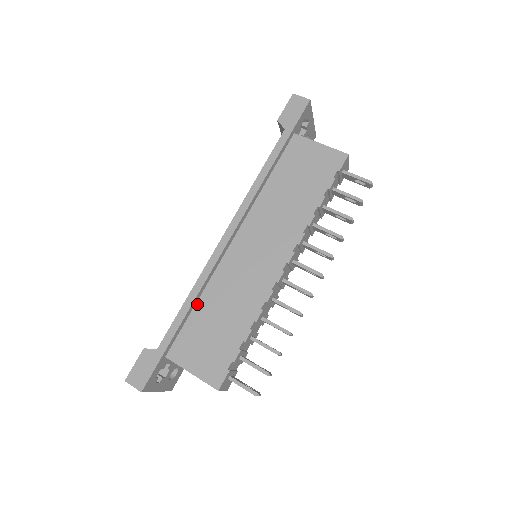
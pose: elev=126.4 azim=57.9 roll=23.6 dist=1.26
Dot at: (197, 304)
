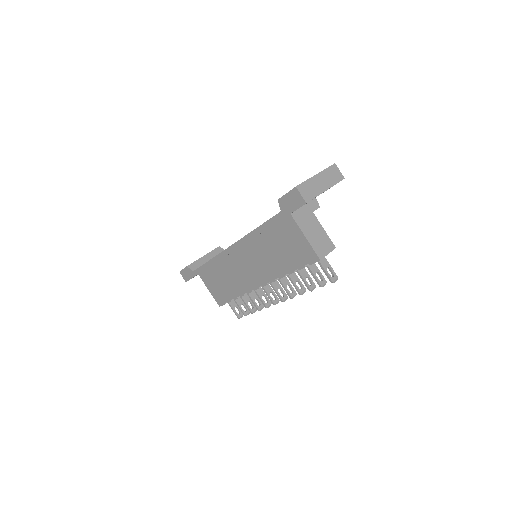
Dot at: (214, 265)
